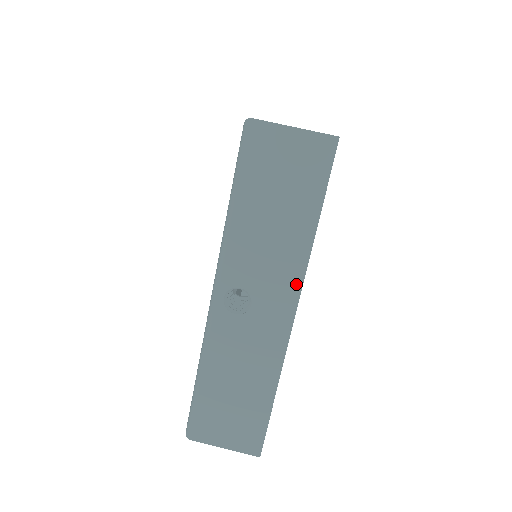
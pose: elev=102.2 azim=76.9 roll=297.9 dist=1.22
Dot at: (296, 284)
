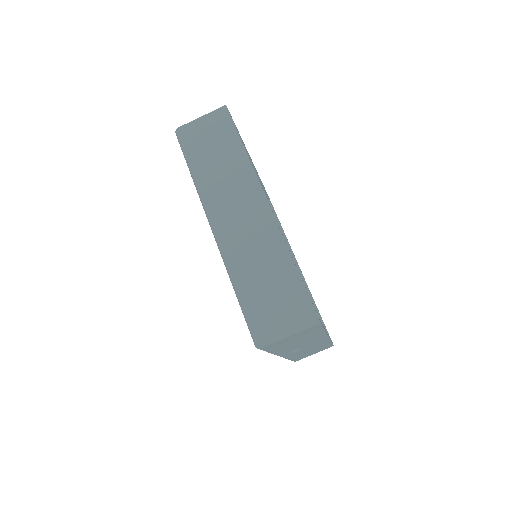
Dot at: occluded
